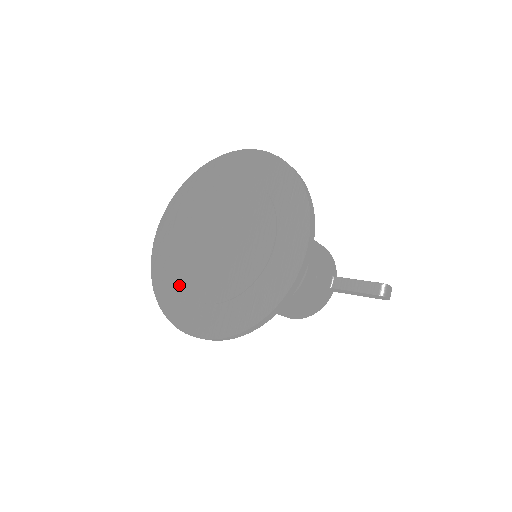
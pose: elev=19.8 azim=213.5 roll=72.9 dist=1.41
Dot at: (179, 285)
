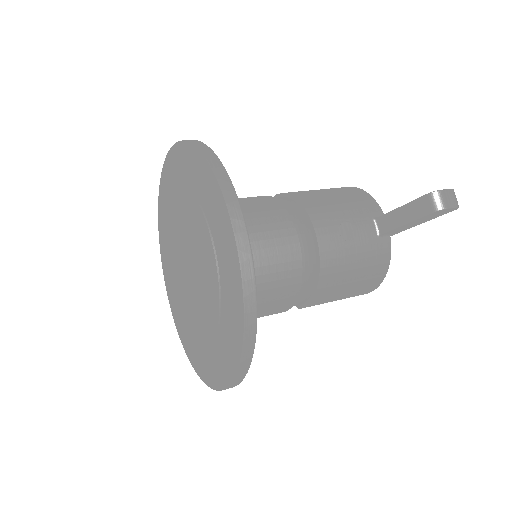
Dot at: occluded
